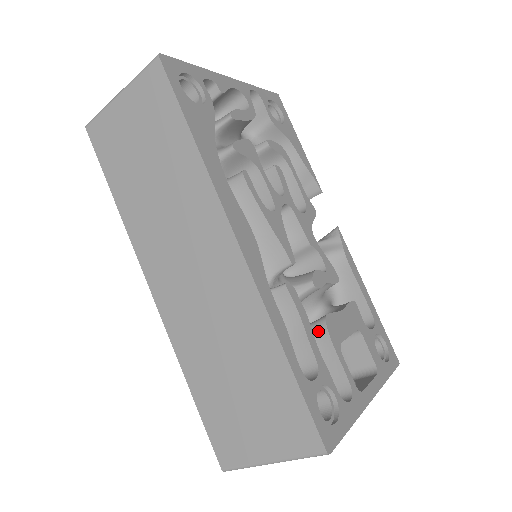
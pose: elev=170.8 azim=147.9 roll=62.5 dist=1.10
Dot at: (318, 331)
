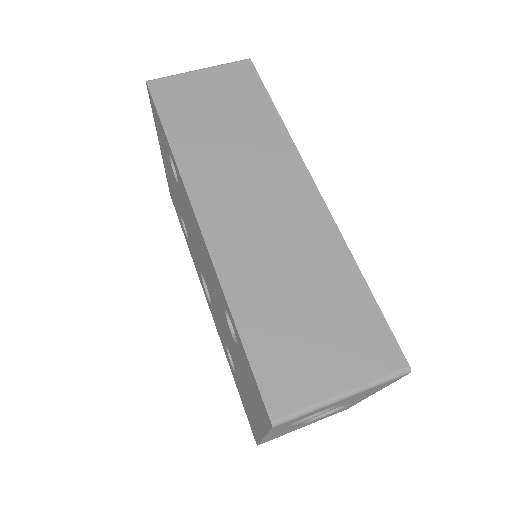
Dot at: occluded
